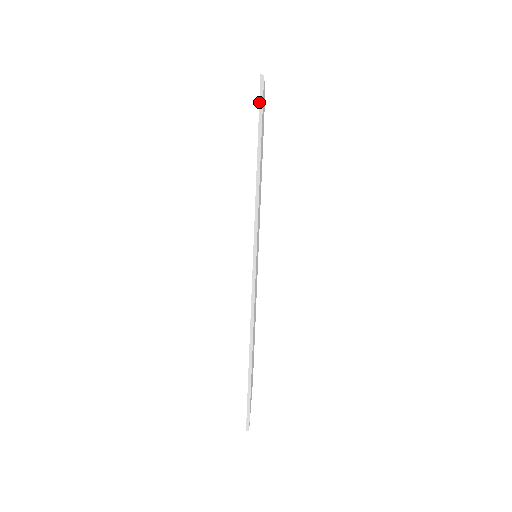
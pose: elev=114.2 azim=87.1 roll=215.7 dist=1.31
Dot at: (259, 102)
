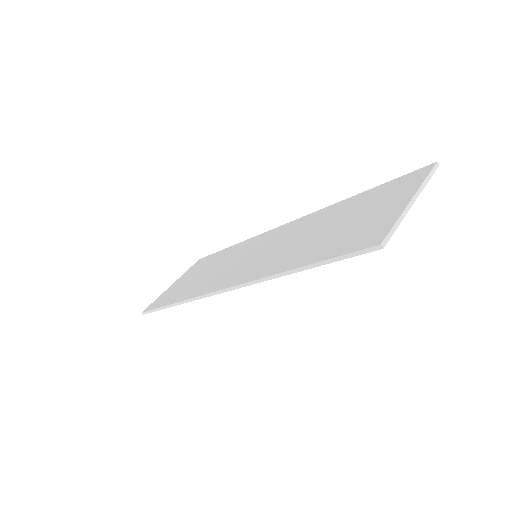
Dot at: (351, 252)
